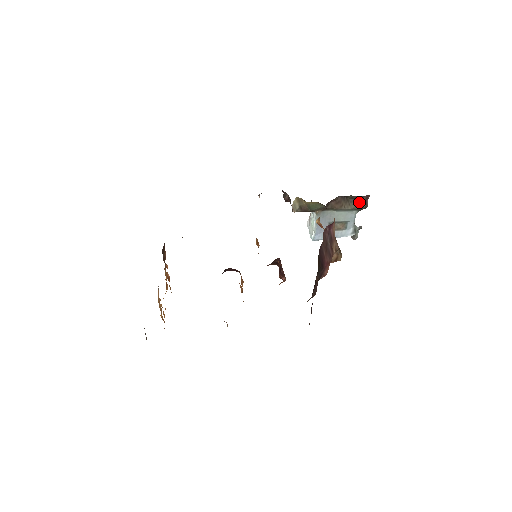
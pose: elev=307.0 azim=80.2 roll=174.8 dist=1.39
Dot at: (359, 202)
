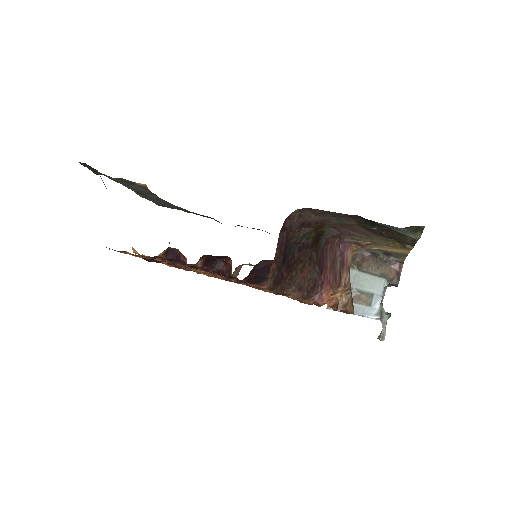
Dot at: (390, 268)
